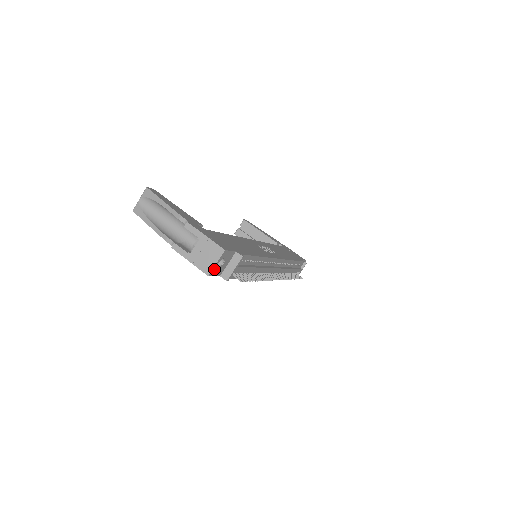
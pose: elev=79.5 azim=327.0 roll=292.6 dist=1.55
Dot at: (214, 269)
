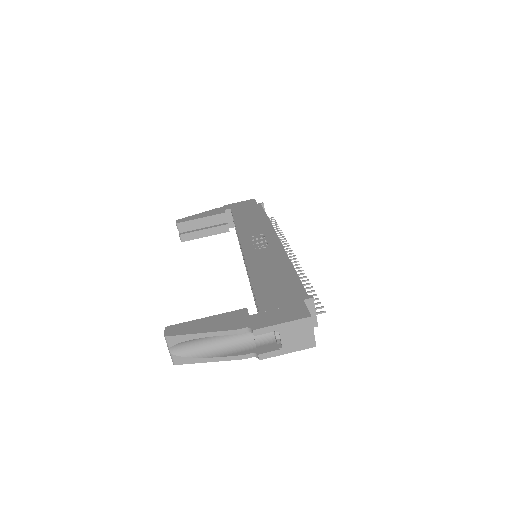
Dot at: (313, 336)
